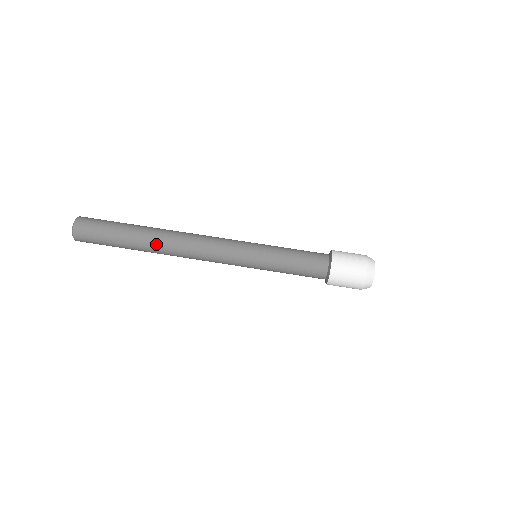
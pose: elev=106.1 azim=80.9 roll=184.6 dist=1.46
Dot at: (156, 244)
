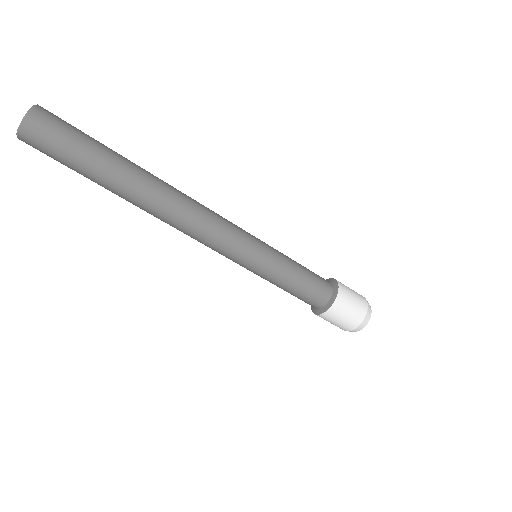
Dot at: occluded
